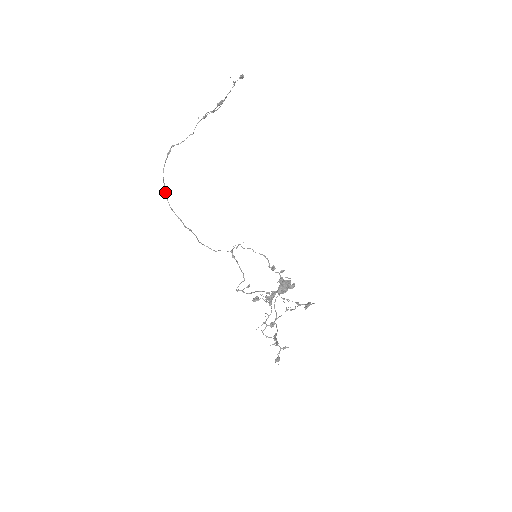
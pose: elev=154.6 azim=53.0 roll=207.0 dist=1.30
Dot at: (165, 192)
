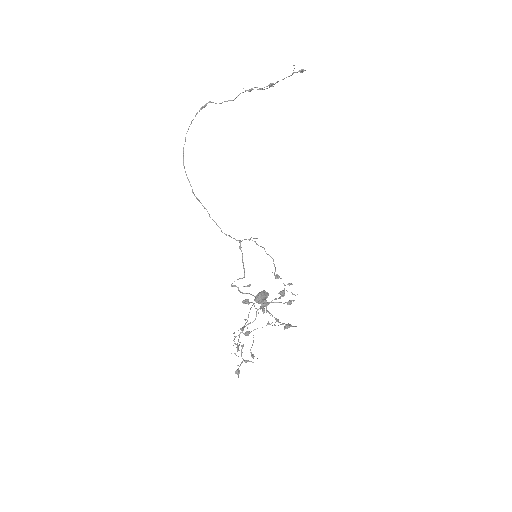
Dot at: occluded
